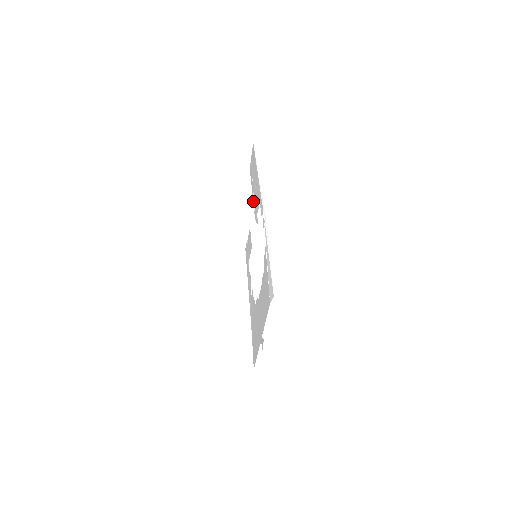
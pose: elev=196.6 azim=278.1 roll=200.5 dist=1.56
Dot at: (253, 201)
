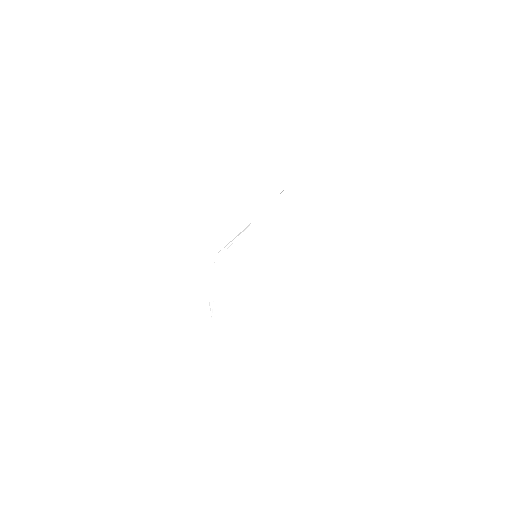
Dot at: occluded
